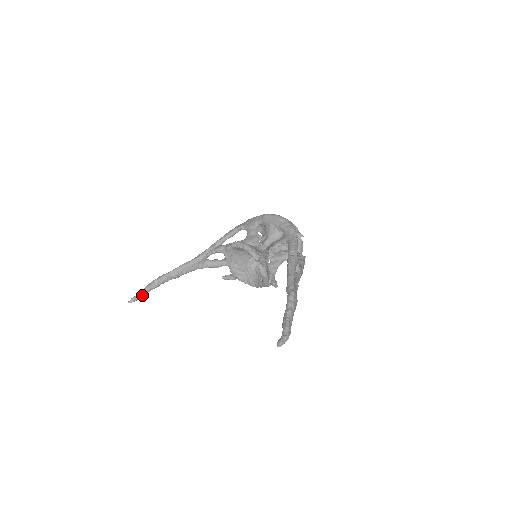
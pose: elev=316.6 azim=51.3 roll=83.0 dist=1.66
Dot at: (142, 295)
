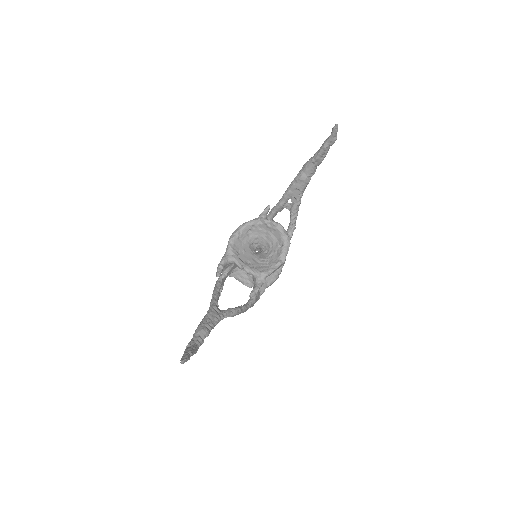
Dot at: (190, 351)
